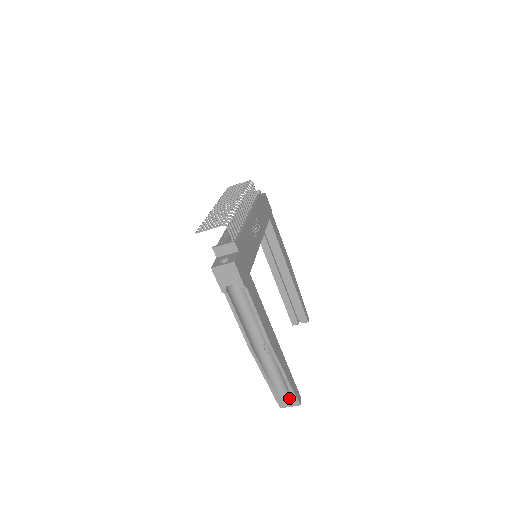
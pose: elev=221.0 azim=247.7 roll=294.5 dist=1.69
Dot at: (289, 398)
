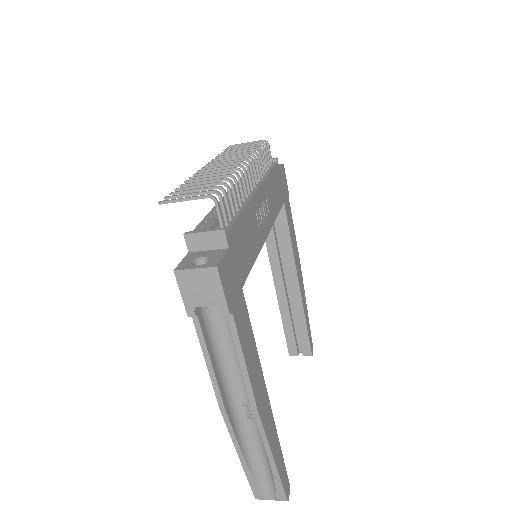
Dot at: (272, 488)
